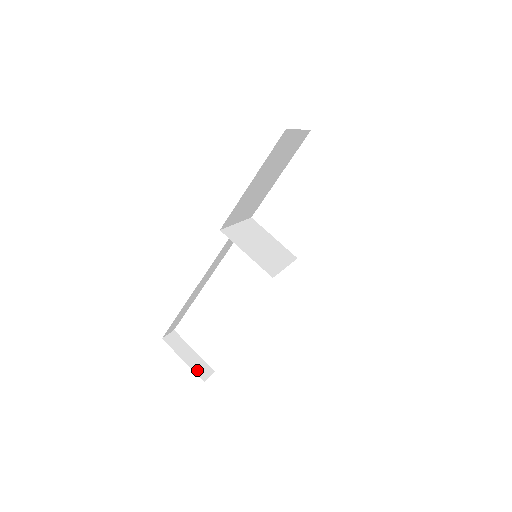
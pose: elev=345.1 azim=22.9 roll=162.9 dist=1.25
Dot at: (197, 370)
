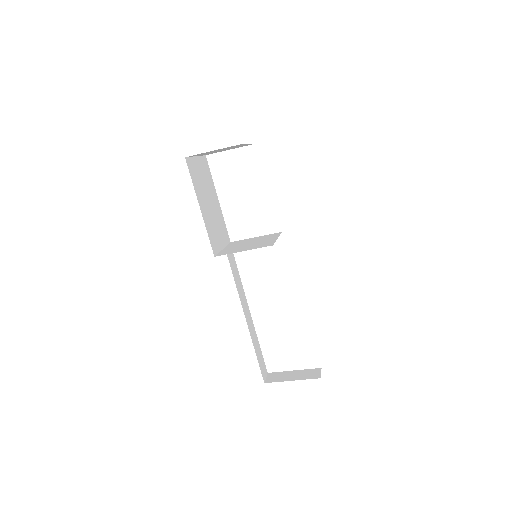
Dot at: (308, 377)
